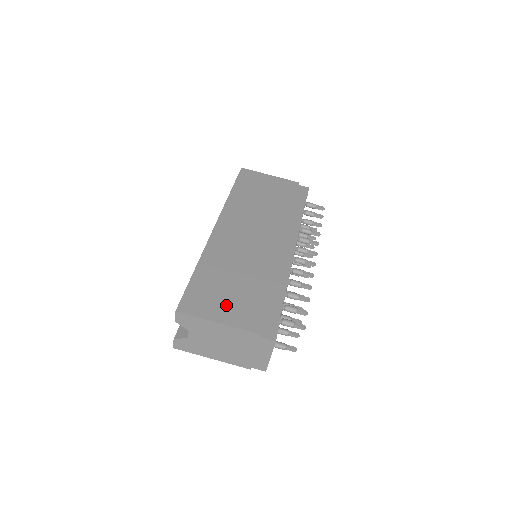
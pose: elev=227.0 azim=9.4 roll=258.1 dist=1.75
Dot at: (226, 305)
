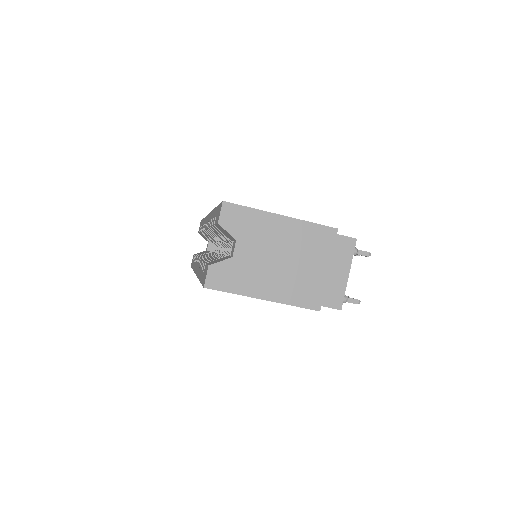
Dot at: occluded
